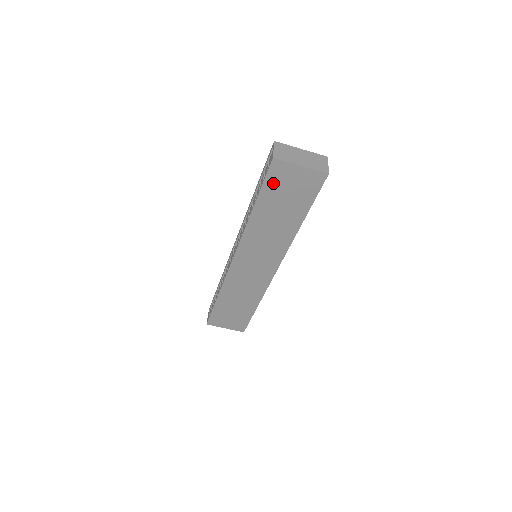
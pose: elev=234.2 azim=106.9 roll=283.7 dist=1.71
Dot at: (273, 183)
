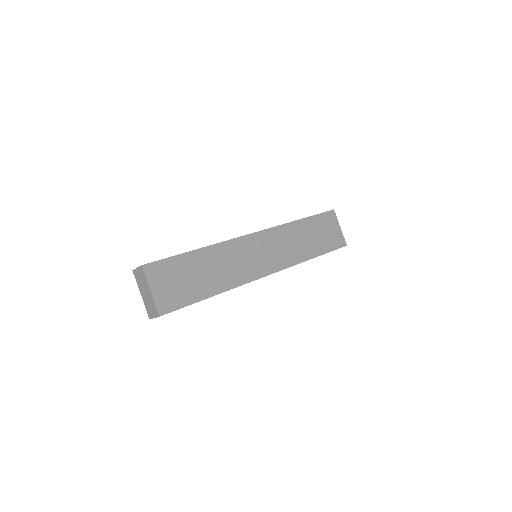
Dot at: (323, 219)
